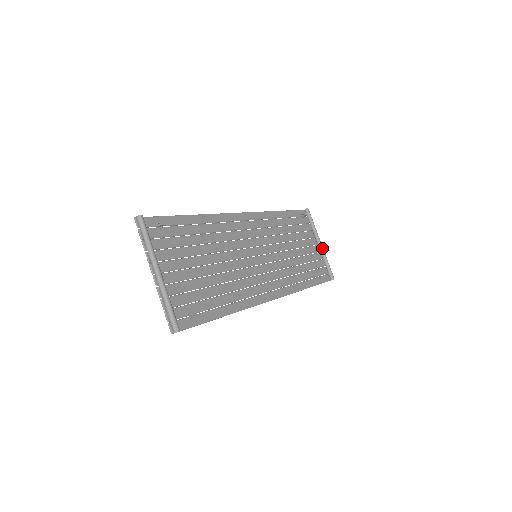
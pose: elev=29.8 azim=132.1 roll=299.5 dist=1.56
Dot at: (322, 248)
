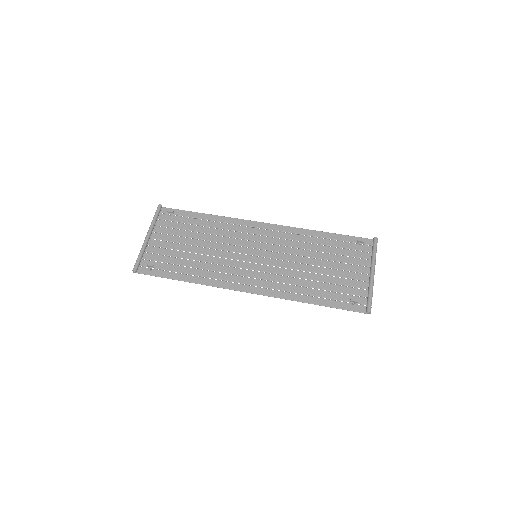
Dot at: (371, 278)
